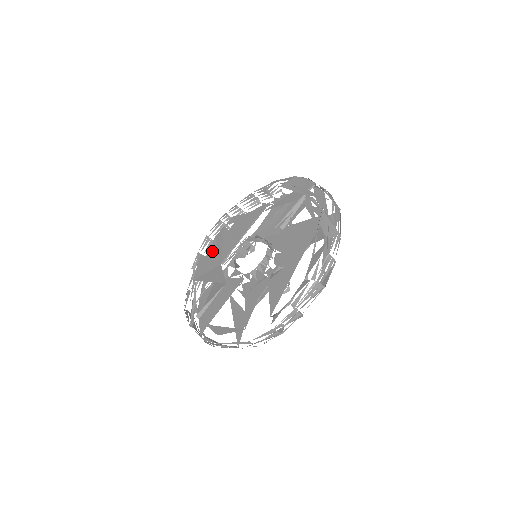
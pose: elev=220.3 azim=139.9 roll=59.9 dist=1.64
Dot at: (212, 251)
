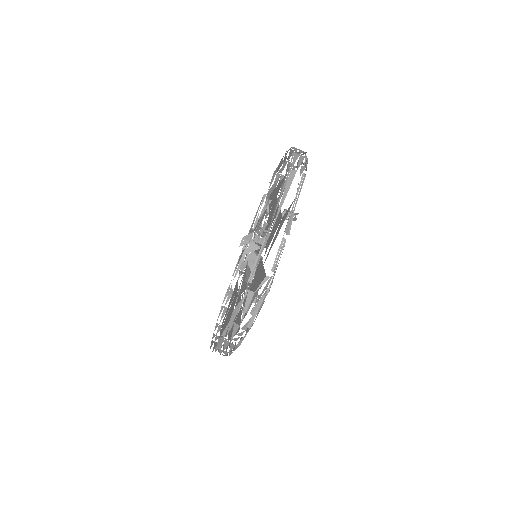
Dot at: occluded
